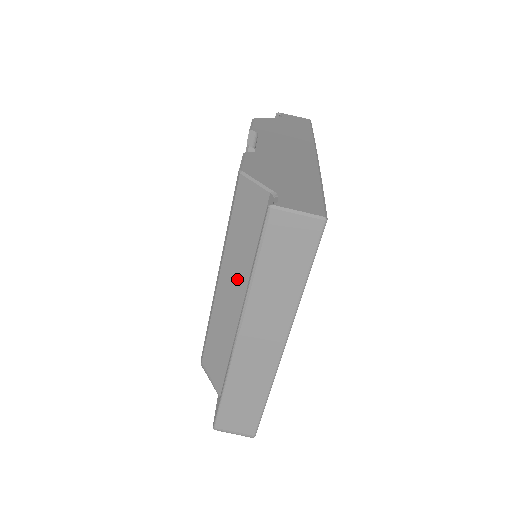
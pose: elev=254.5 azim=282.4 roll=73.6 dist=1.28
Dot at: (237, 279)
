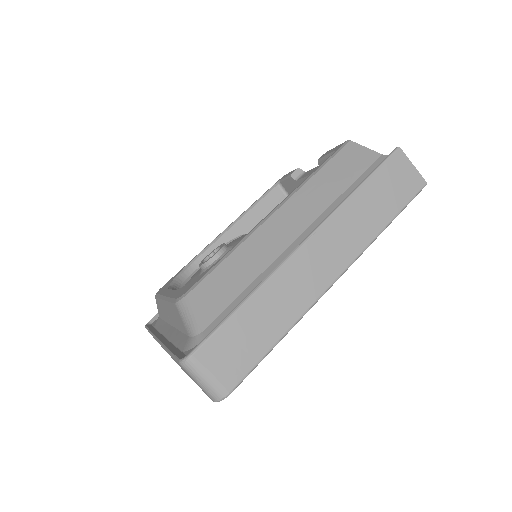
Dot at: (307, 210)
